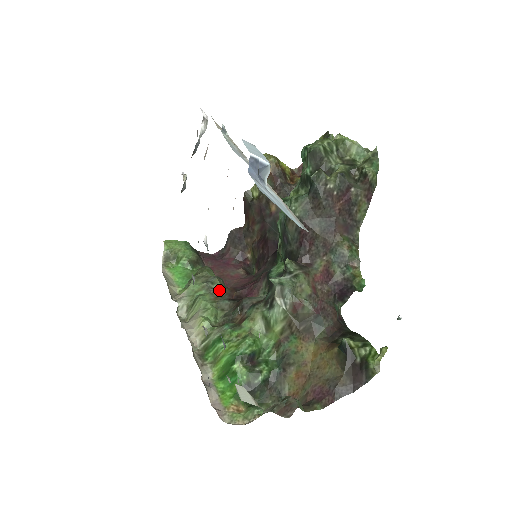
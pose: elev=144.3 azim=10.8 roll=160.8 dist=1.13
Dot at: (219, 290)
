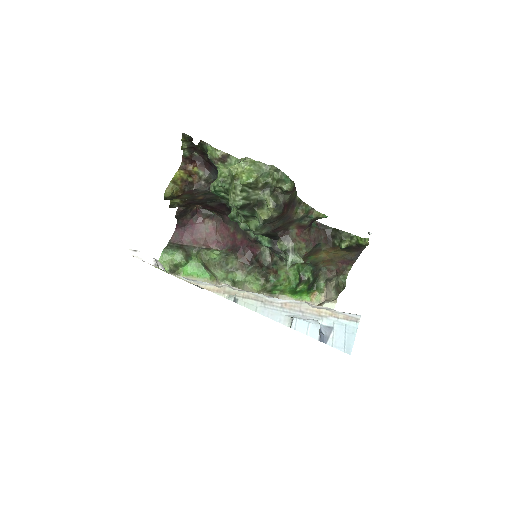
Dot at: (237, 265)
